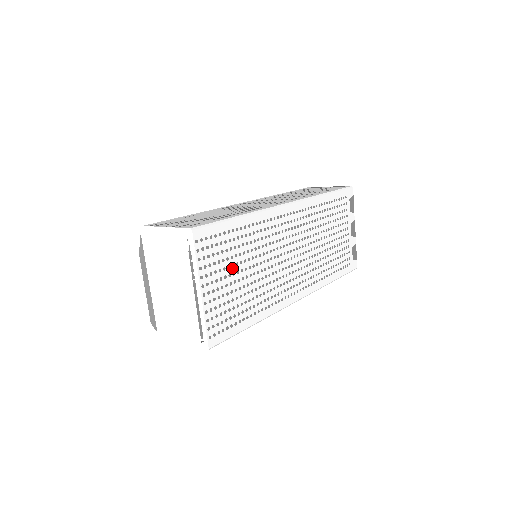
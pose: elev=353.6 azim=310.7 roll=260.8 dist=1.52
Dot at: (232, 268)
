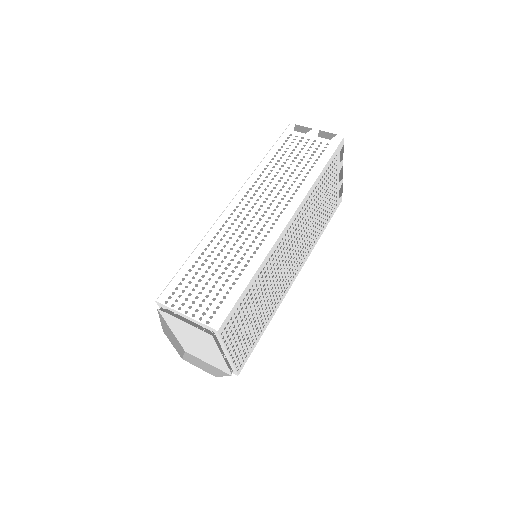
Dot at: (248, 317)
